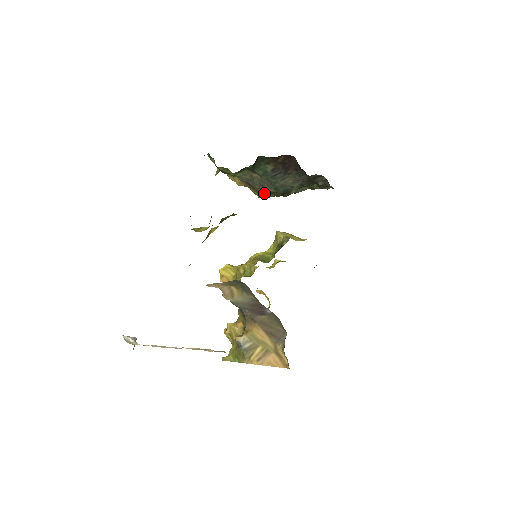
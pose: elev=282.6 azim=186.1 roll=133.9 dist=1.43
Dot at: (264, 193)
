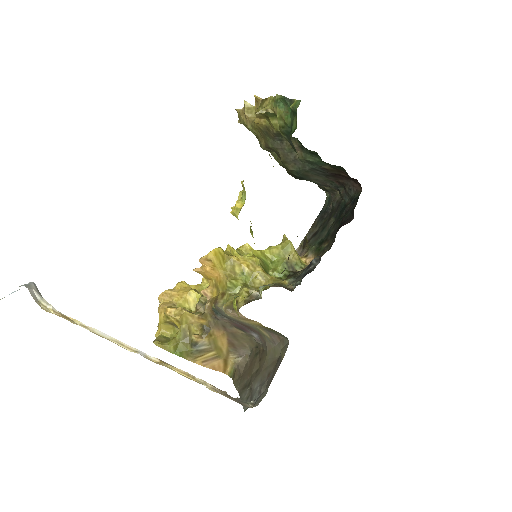
Dot at: (269, 148)
